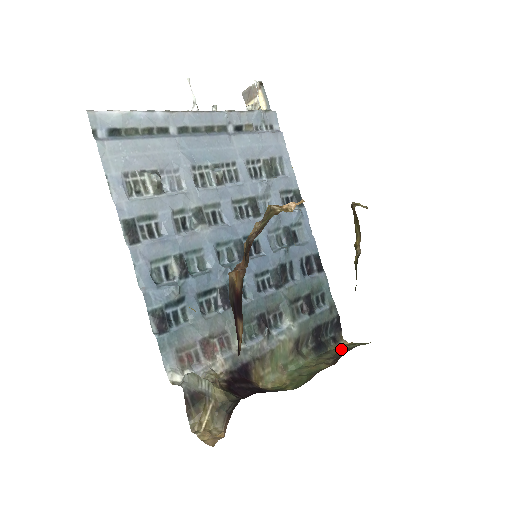
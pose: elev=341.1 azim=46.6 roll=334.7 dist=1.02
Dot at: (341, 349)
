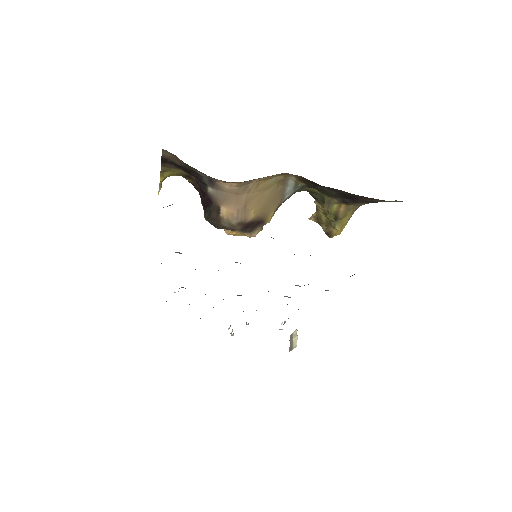
Dot at: occluded
